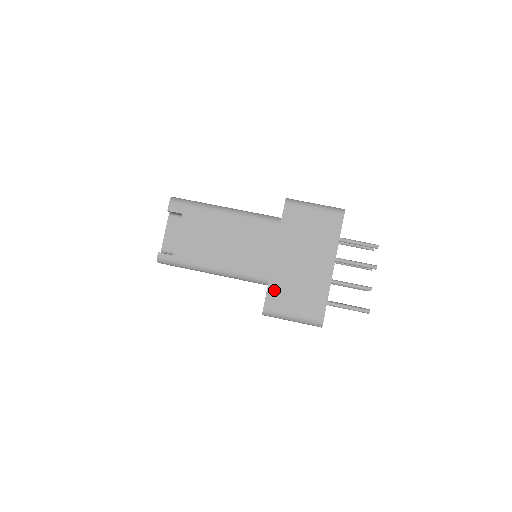
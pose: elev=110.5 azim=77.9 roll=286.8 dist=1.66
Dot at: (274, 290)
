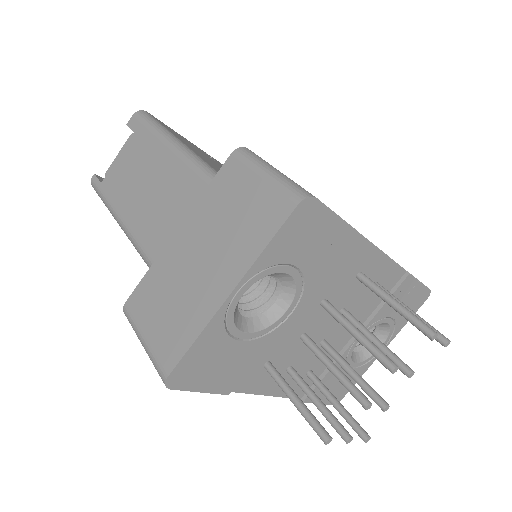
Dot at: (148, 284)
